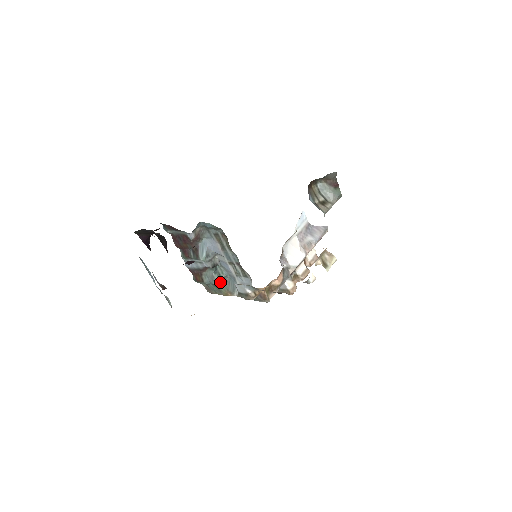
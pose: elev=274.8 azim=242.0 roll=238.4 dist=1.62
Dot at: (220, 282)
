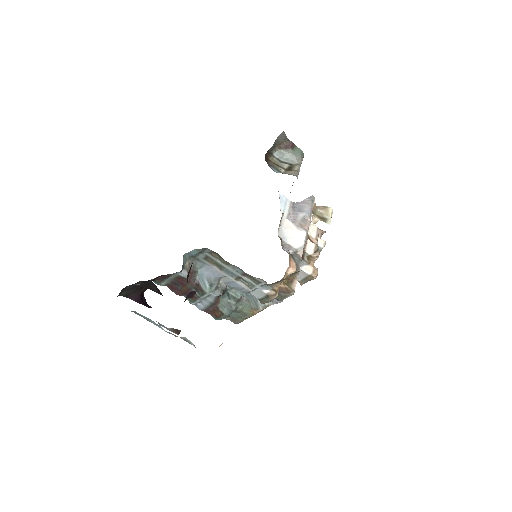
Dot at: (239, 305)
